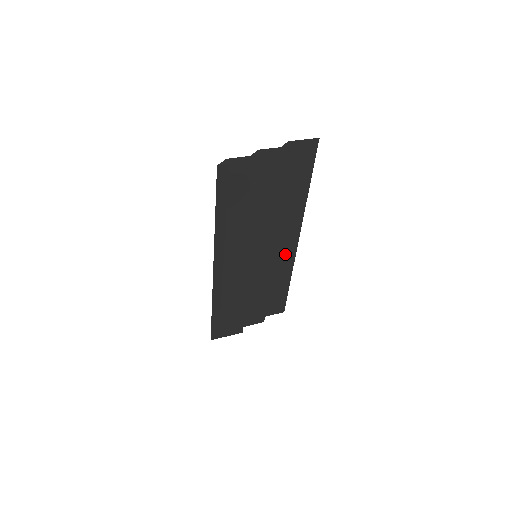
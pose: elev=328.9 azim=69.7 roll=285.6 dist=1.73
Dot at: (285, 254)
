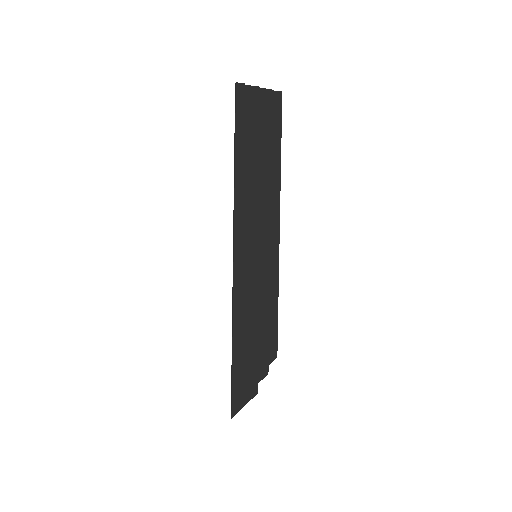
Dot at: (271, 258)
